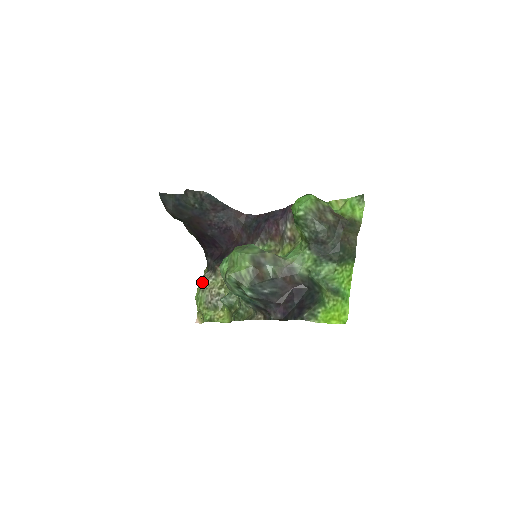
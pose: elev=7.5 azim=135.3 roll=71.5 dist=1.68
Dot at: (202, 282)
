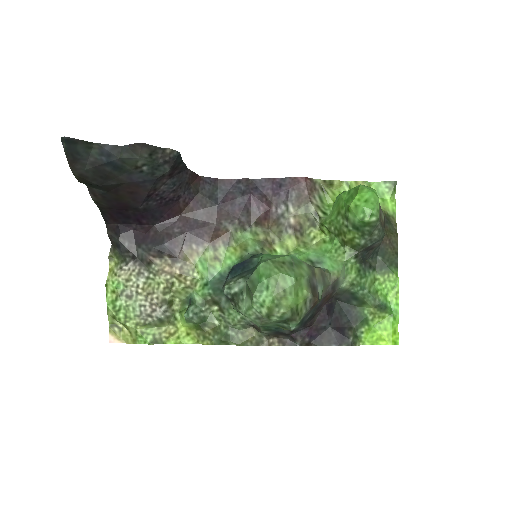
Dot at: (123, 282)
